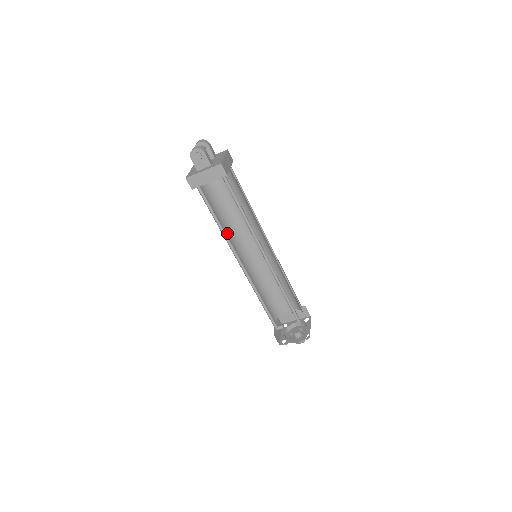
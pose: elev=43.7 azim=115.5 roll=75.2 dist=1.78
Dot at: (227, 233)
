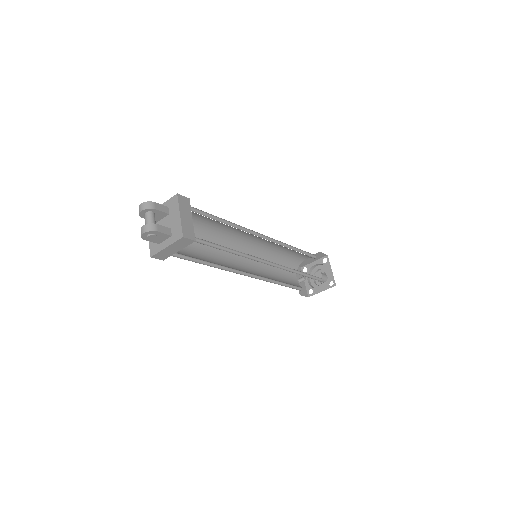
Dot at: (217, 253)
